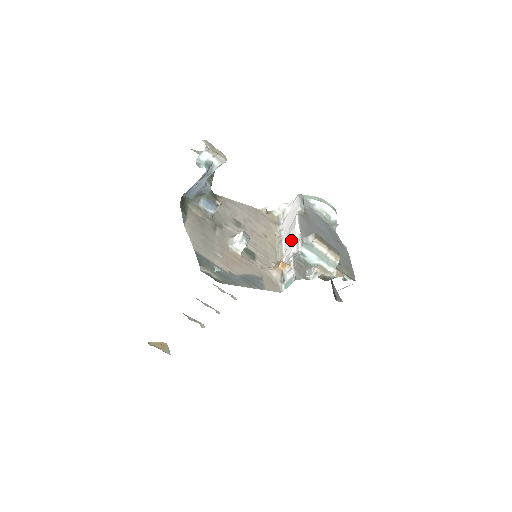
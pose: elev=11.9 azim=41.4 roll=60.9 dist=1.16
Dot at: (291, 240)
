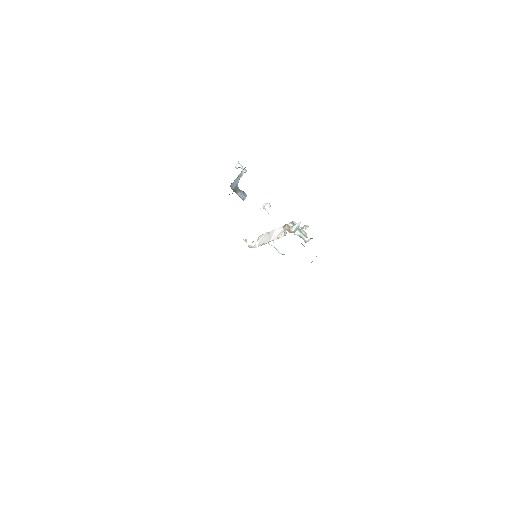
Dot at: (277, 233)
